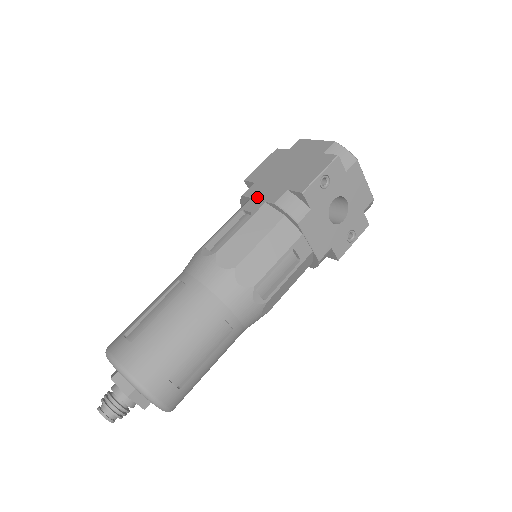
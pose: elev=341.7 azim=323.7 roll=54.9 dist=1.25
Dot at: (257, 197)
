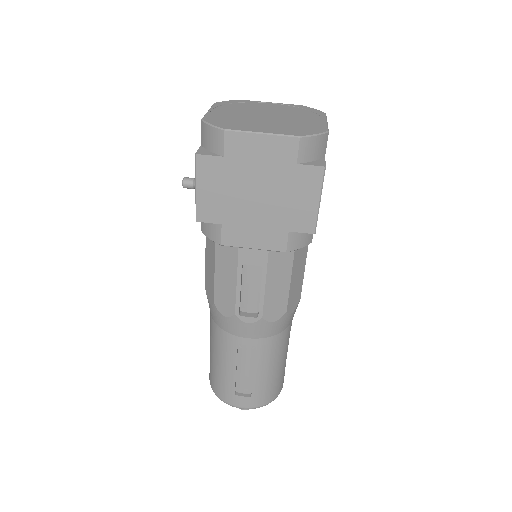
Dot at: (250, 247)
